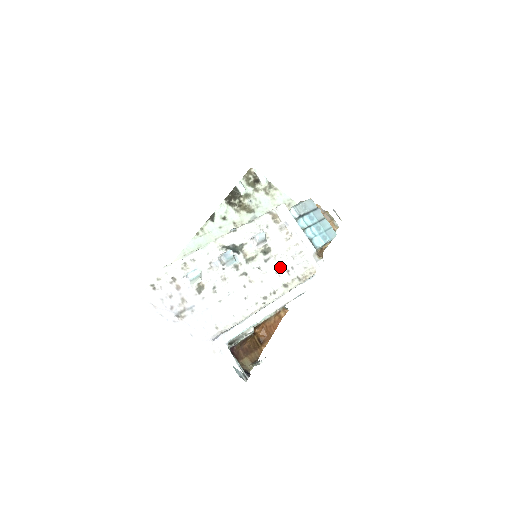
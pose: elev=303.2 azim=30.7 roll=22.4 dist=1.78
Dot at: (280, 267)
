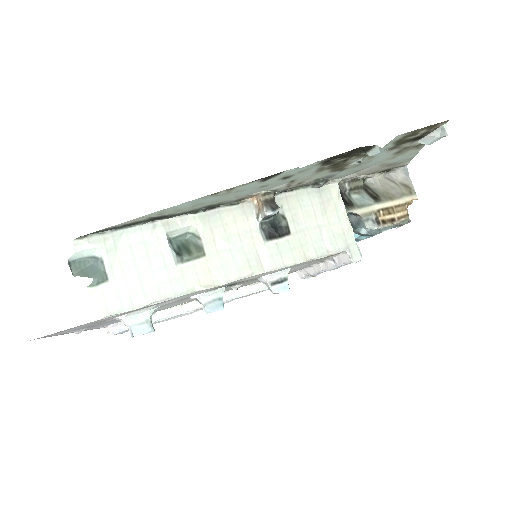
Dot at: occluded
